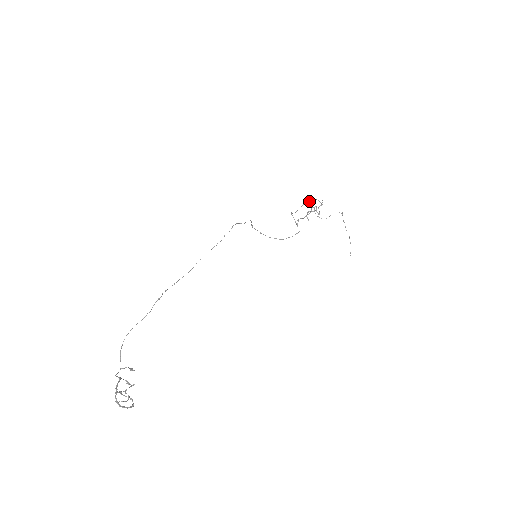
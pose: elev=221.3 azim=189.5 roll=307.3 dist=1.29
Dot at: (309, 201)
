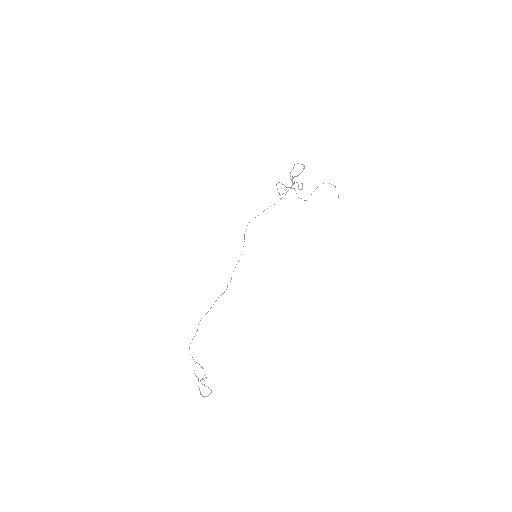
Dot at: (291, 171)
